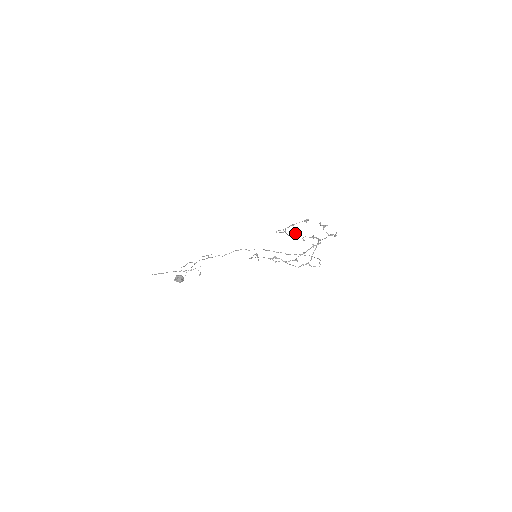
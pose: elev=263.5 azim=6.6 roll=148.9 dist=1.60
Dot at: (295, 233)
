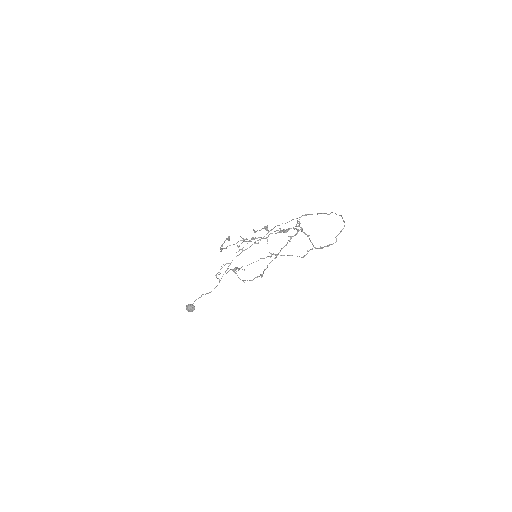
Dot at: (247, 241)
